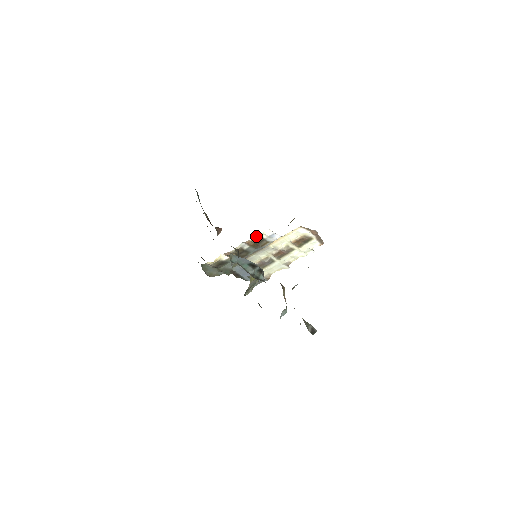
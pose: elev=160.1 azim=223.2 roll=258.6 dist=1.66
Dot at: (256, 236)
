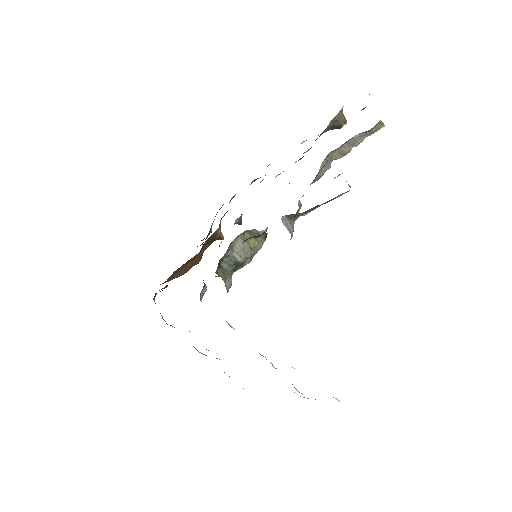
Dot at: occluded
